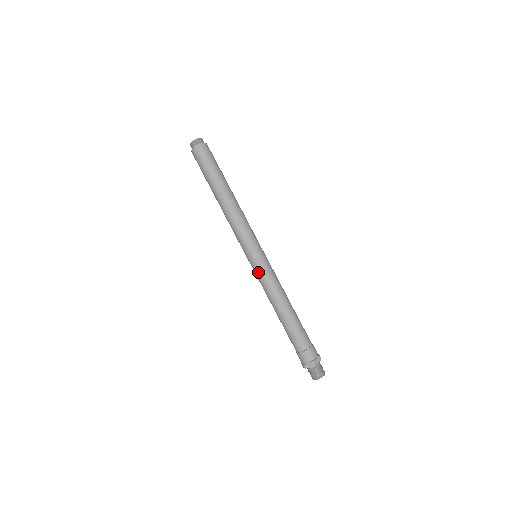
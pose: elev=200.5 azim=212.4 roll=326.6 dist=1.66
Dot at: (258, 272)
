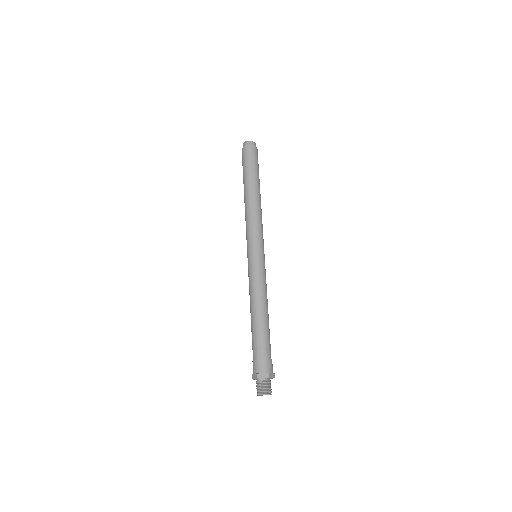
Dot at: (248, 270)
